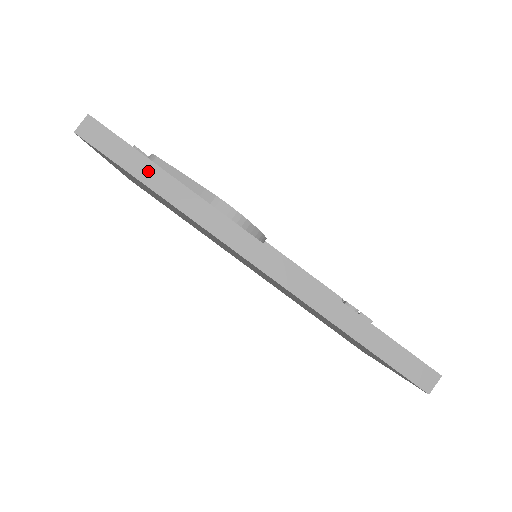
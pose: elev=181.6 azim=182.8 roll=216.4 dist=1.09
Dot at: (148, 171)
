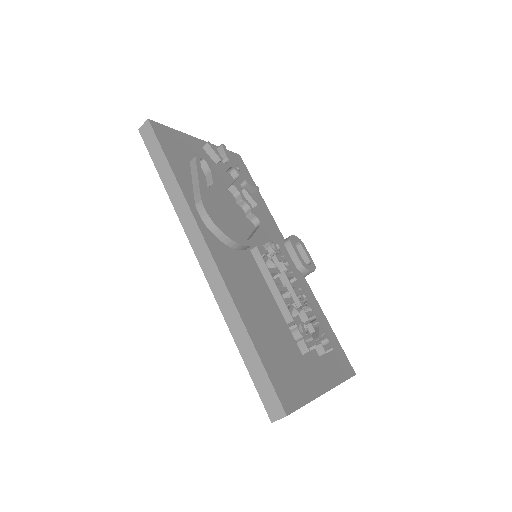
Dot at: (164, 168)
